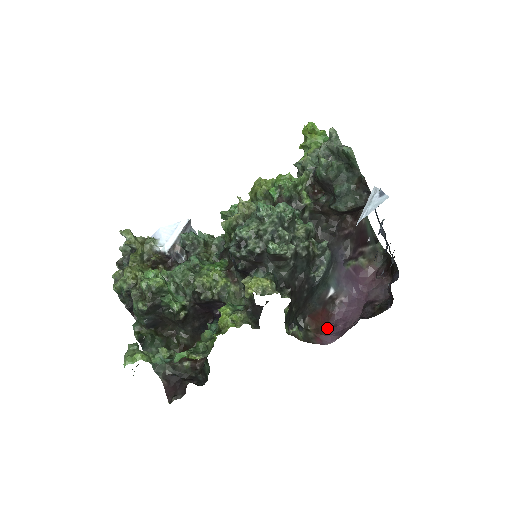
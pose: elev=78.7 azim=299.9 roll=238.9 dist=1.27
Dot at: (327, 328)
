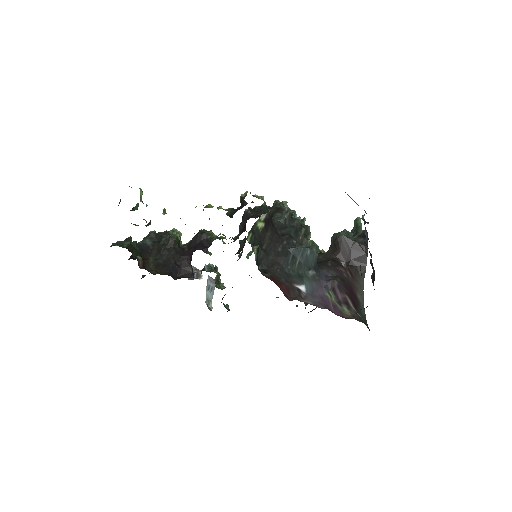
Dot at: occluded
